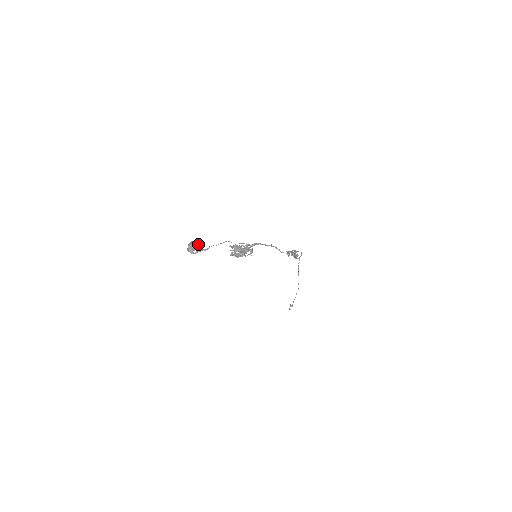
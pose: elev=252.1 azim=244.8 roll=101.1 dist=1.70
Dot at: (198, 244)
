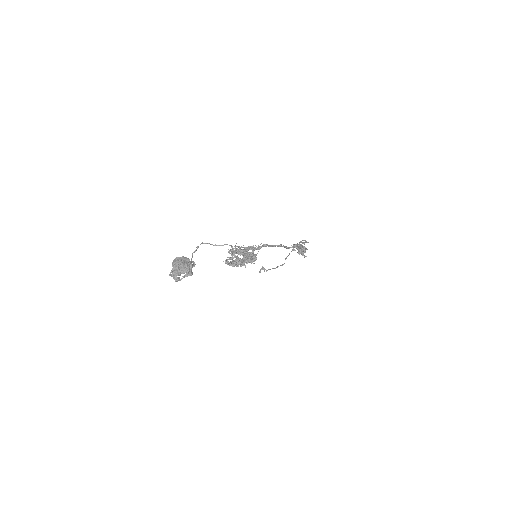
Dot at: (189, 268)
